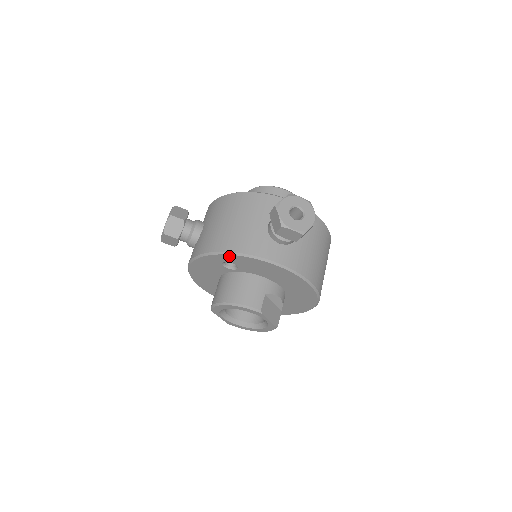
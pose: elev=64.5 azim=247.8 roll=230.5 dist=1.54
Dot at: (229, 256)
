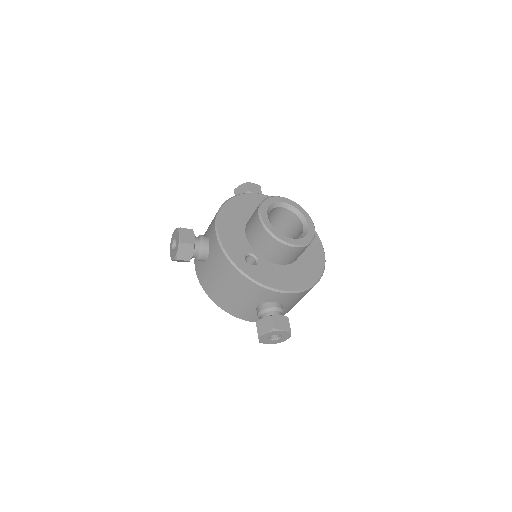
Dot at: occluded
